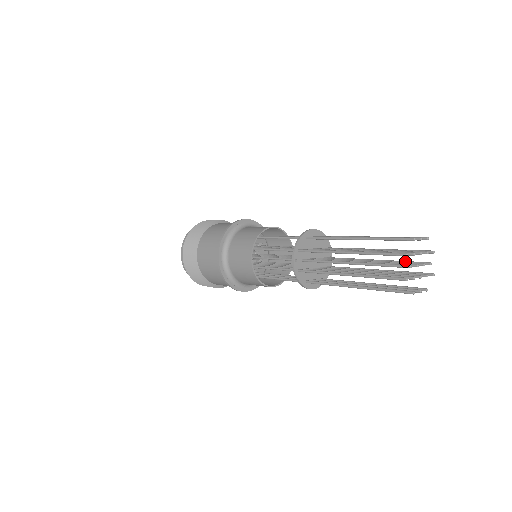
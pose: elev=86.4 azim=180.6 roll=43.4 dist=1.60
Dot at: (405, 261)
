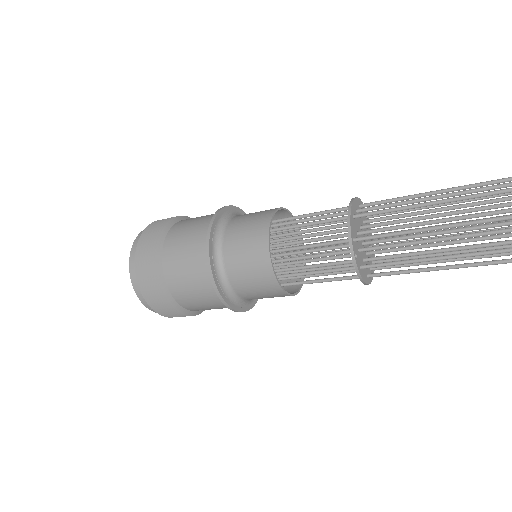
Dot at: occluded
